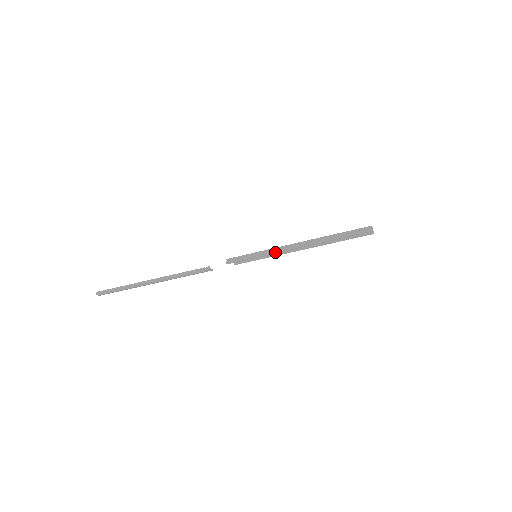
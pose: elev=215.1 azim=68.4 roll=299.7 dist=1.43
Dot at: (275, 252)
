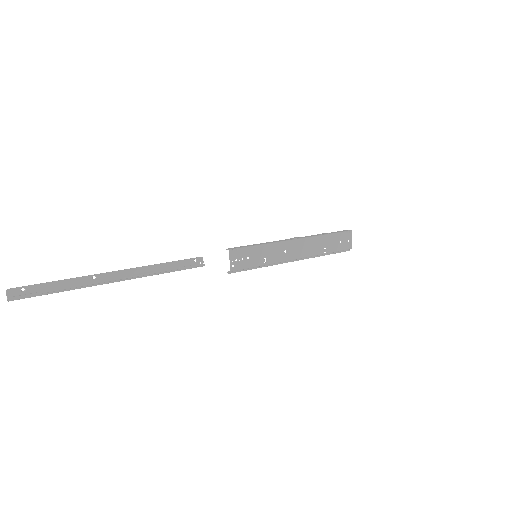
Dot at: (276, 264)
